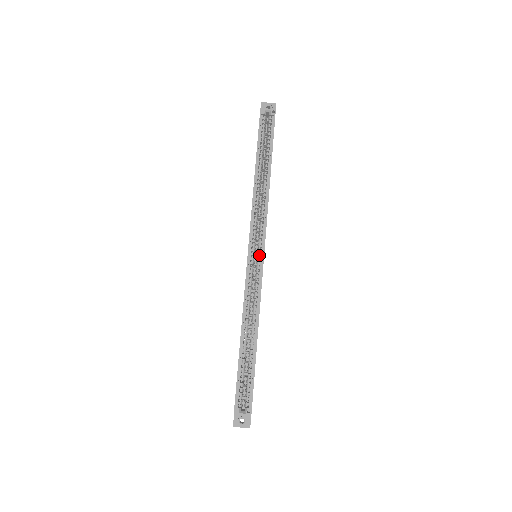
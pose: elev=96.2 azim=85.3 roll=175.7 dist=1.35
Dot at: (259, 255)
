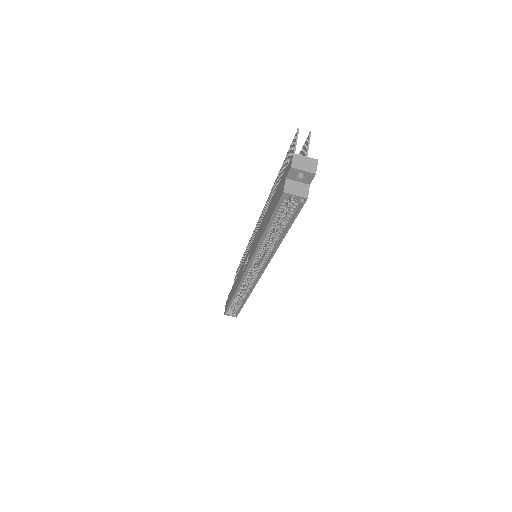
Dot at: (255, 276)
